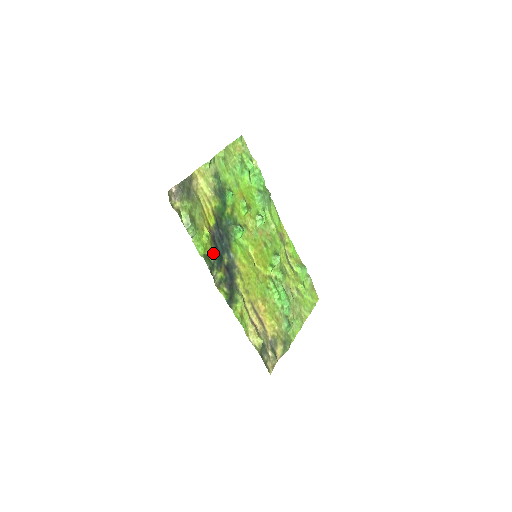
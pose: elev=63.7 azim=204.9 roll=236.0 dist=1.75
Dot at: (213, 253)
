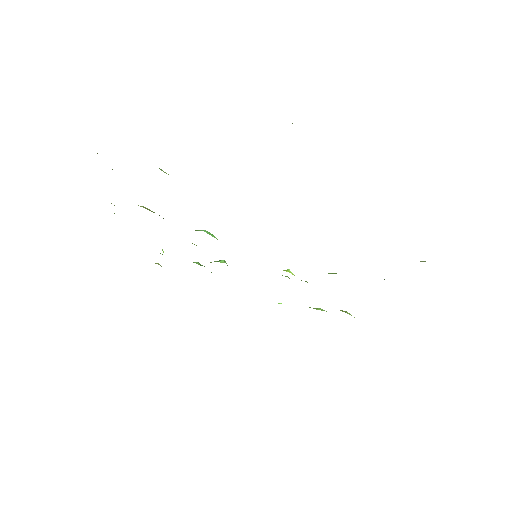
Dot at: occluded
